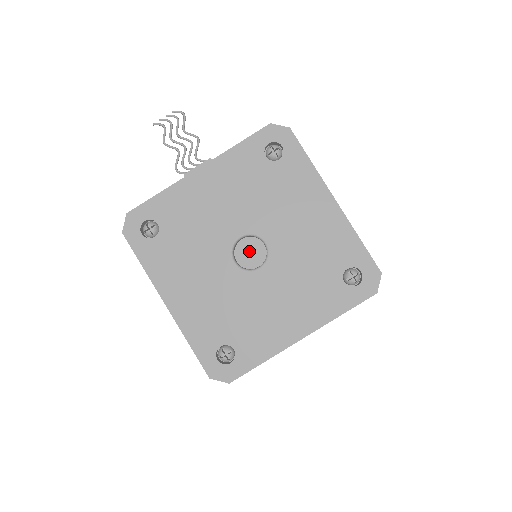
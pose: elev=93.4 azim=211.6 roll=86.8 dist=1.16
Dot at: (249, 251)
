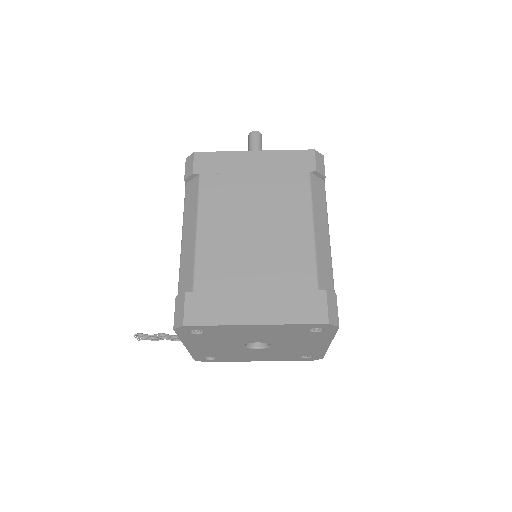
Dot at: occluded
